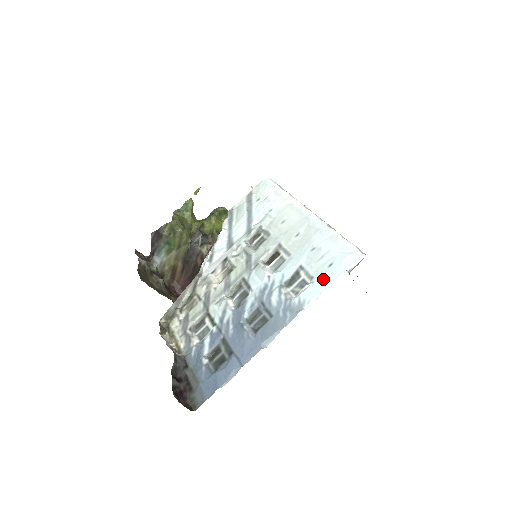
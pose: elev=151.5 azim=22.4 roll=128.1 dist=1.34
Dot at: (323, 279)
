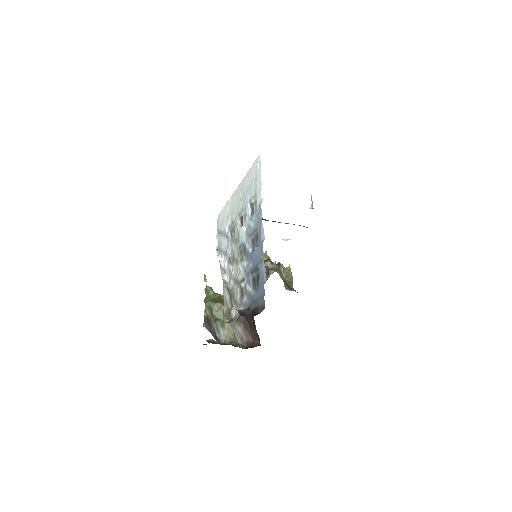
Dot at: (258, 185)
